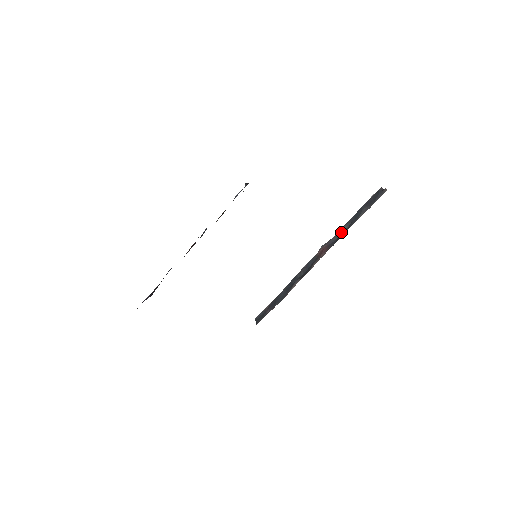
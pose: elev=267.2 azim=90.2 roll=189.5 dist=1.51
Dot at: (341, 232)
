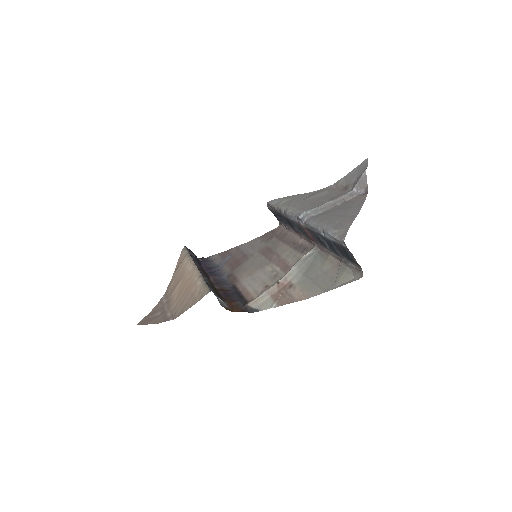
Dot at: occluded
